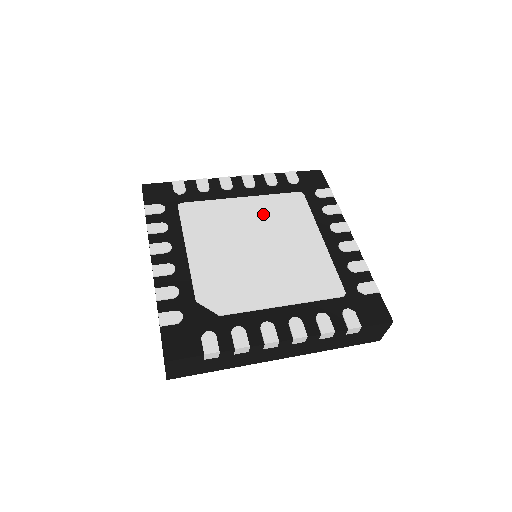
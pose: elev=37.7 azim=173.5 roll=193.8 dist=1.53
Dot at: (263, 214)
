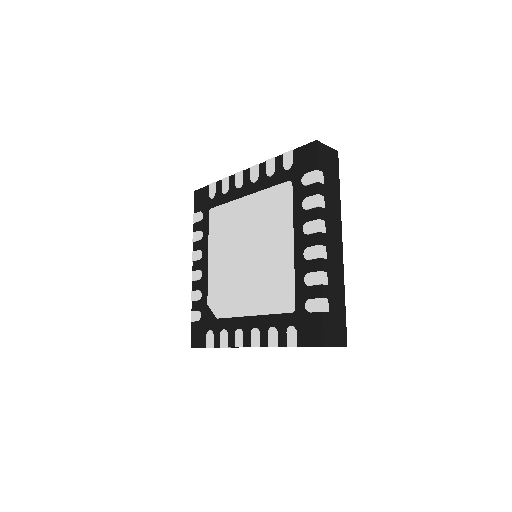
Dot at: (256, 215)
